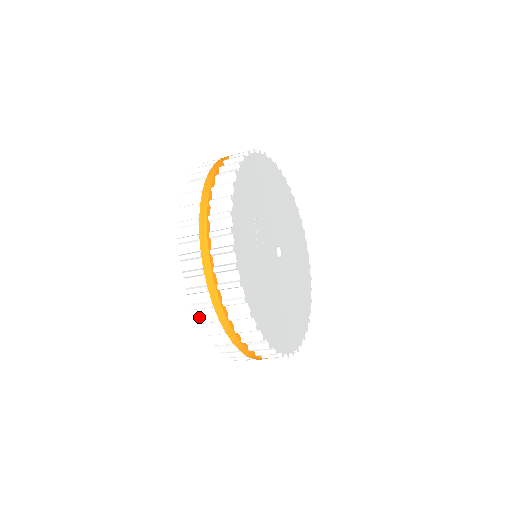
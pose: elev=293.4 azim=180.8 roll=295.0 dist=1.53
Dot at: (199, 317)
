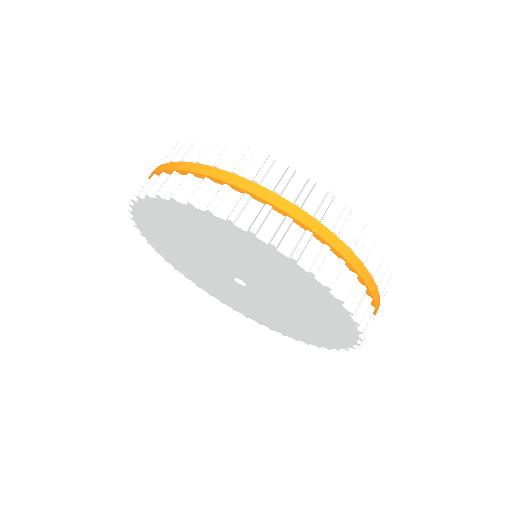
Dot at: (269, 241)
